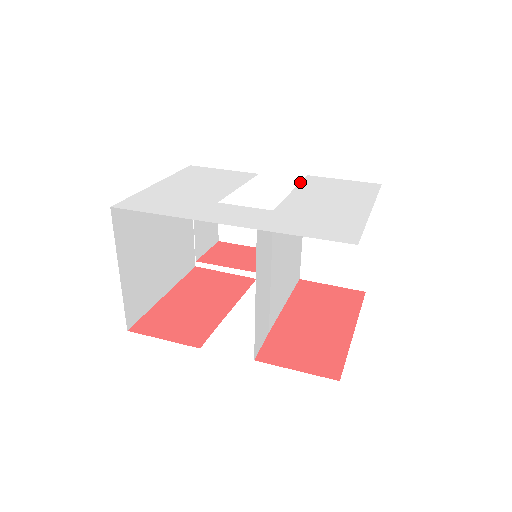
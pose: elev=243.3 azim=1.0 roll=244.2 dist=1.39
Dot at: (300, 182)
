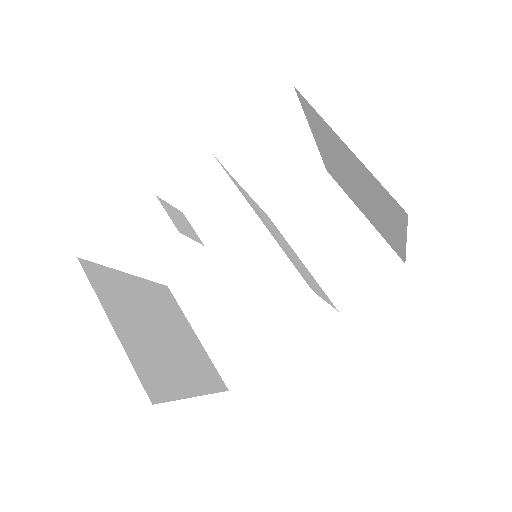
Dot at: occluded
